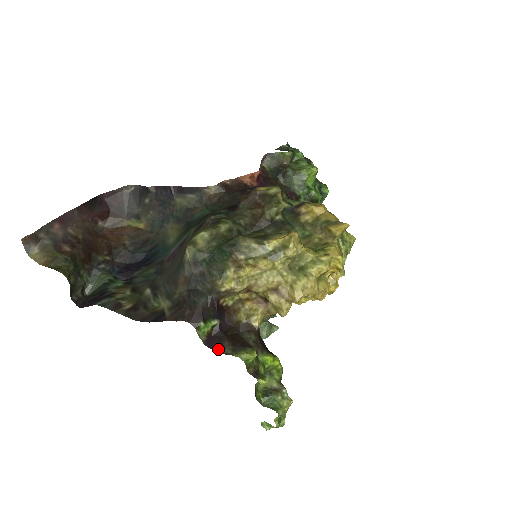
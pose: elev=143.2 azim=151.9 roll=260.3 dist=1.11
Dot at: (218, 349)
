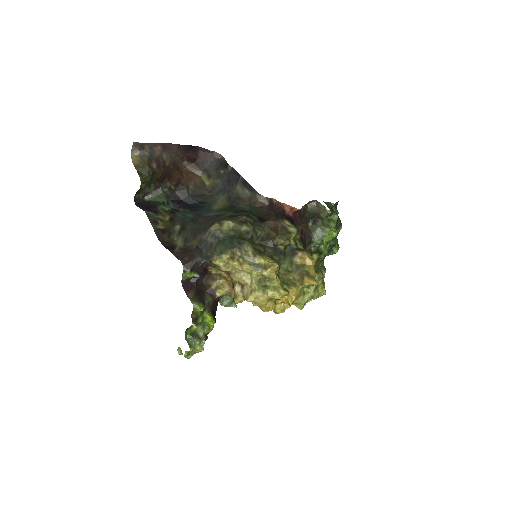
Dot at: (186, 291)
